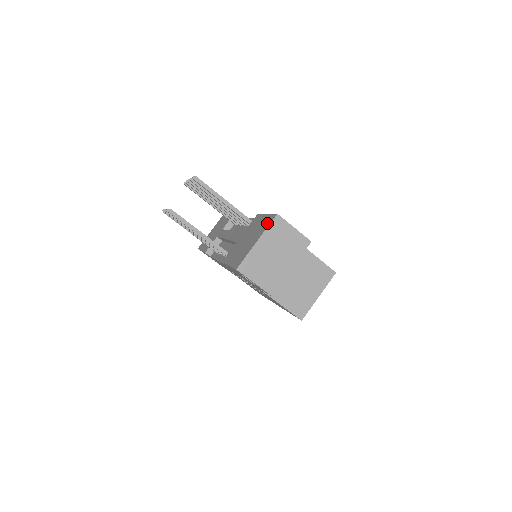
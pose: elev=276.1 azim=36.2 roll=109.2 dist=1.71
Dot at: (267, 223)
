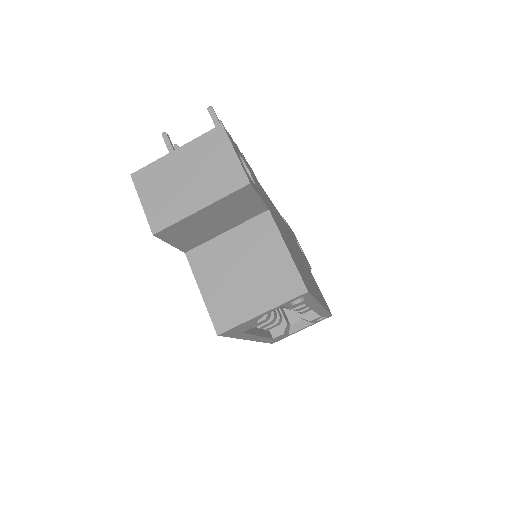
Dot at: occluded
